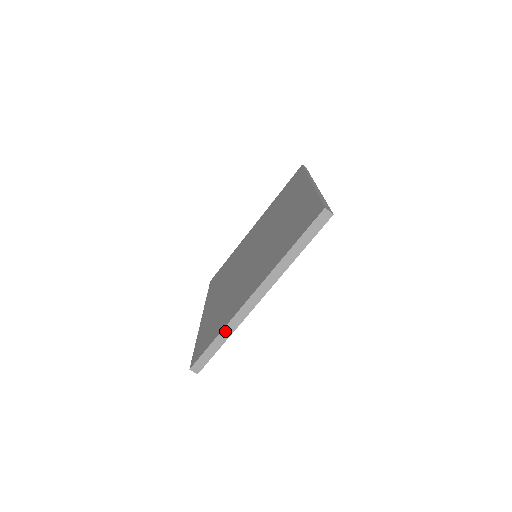
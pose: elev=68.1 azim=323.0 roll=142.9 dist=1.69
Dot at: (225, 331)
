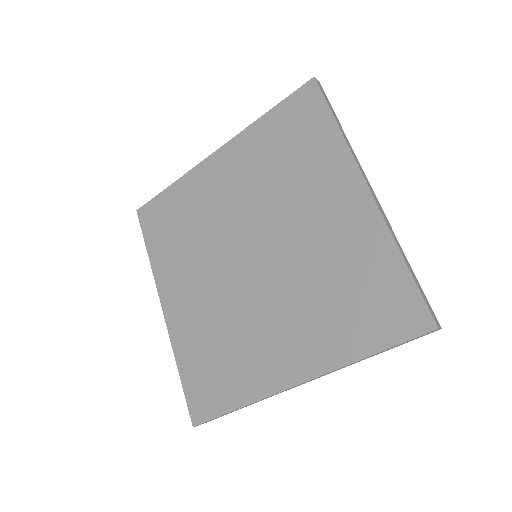
Dot at: (399, 247)
